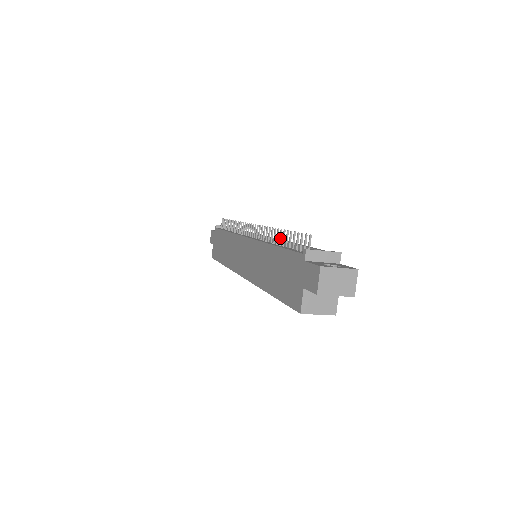
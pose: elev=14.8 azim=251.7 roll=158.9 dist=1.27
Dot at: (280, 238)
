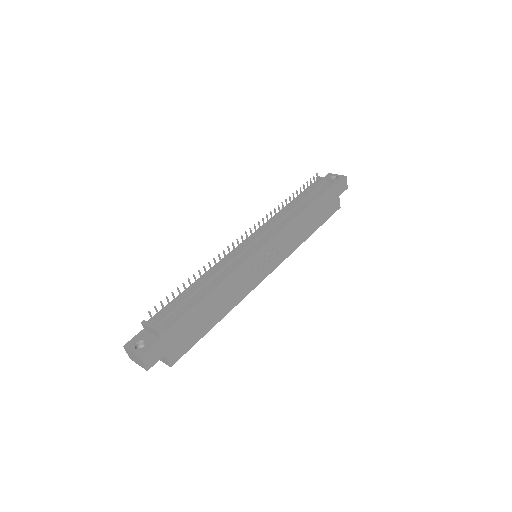
Dot at: (195, 280)
